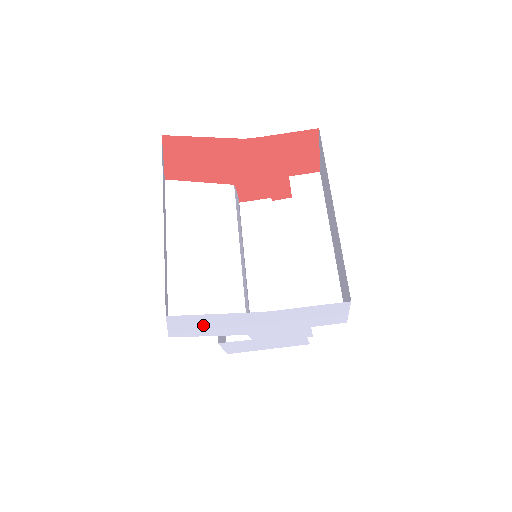
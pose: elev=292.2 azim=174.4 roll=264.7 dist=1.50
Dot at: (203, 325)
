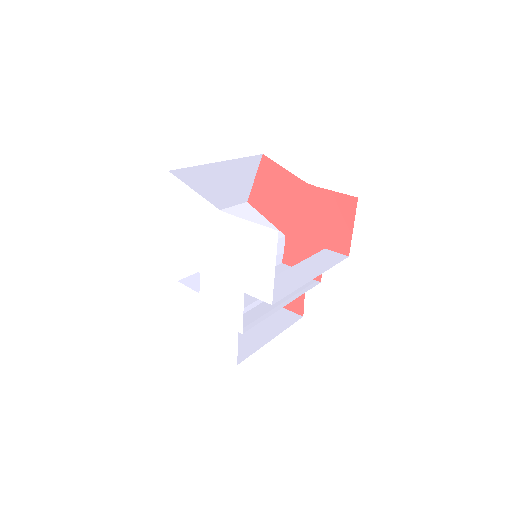
Dot at: (181, 215)
